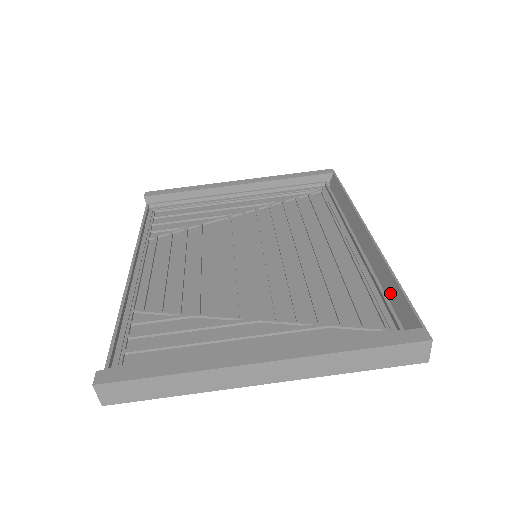
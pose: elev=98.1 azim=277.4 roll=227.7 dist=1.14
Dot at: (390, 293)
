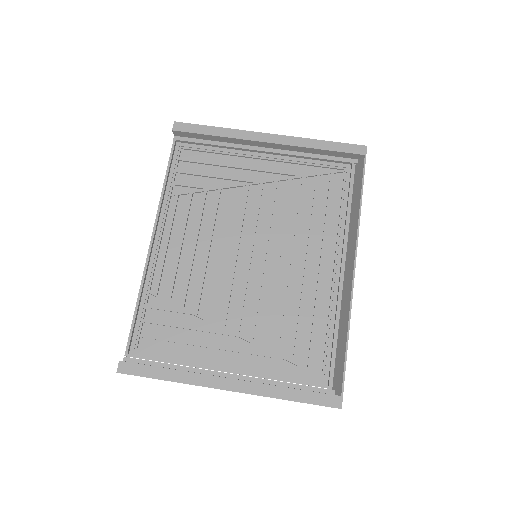
Dot at: (340, 343)
